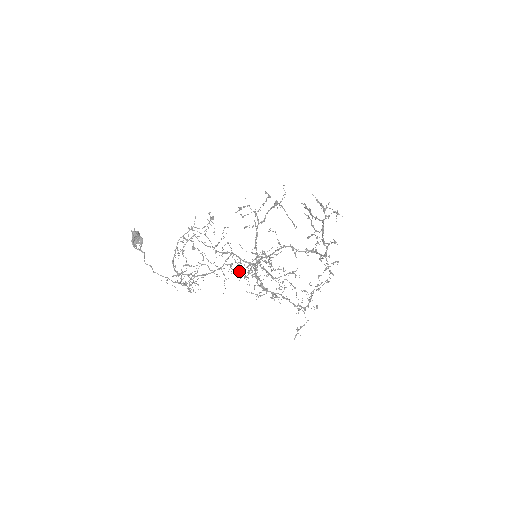
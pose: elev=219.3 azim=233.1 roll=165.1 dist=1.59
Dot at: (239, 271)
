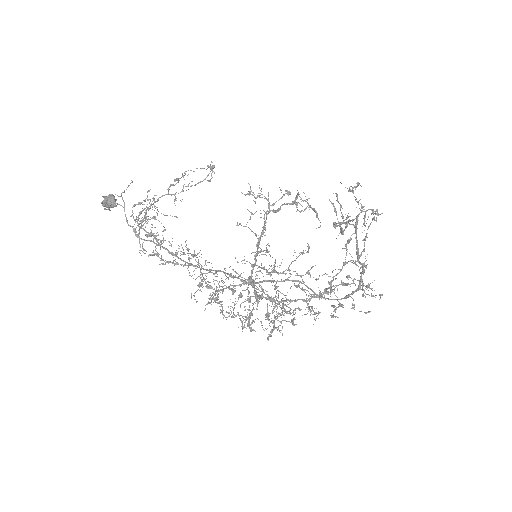
Dot at: occluded
